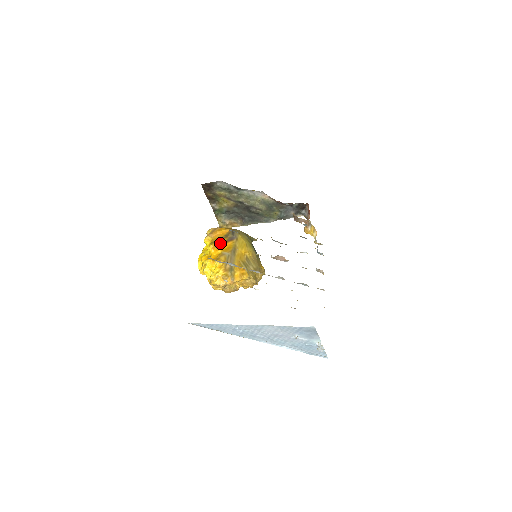
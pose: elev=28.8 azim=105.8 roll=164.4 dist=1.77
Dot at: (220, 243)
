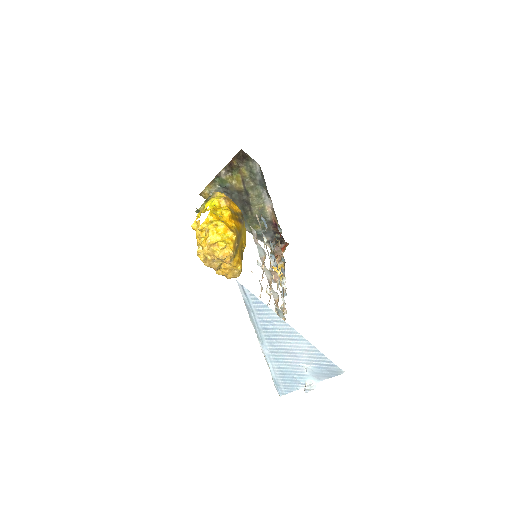
Dot at: (235, 217)
